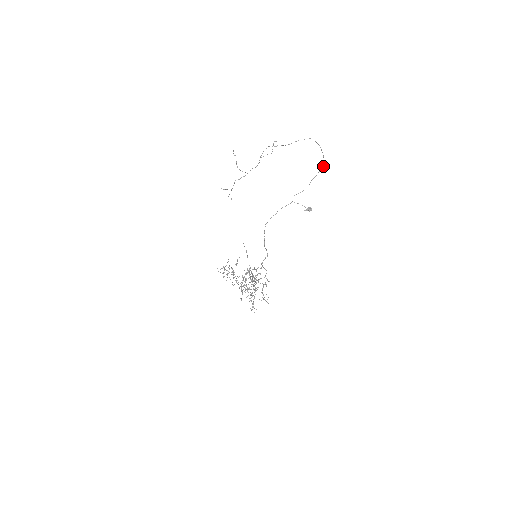
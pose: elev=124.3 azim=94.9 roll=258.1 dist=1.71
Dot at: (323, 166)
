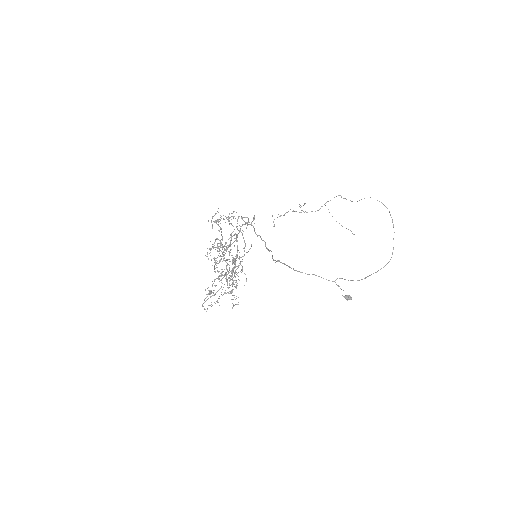
Dot at: occluded
